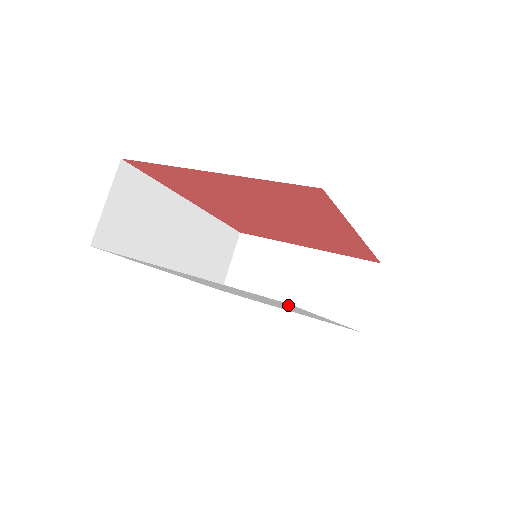
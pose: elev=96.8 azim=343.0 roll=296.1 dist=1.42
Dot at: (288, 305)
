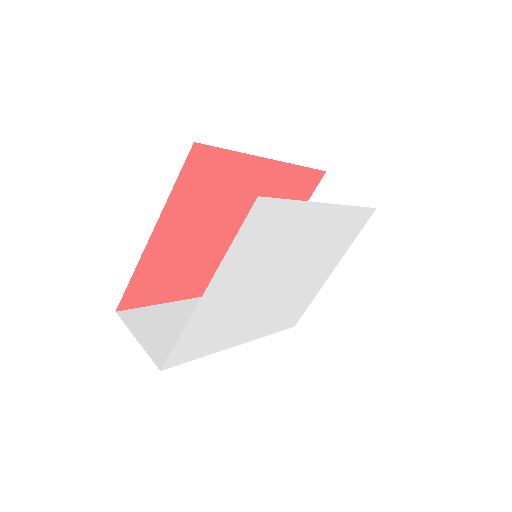
Dot at: (275, 214)
